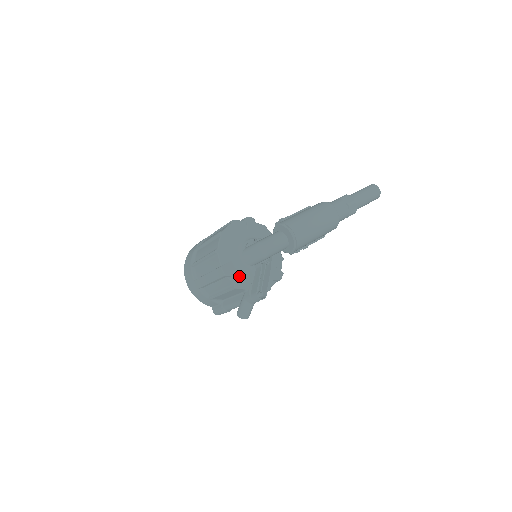
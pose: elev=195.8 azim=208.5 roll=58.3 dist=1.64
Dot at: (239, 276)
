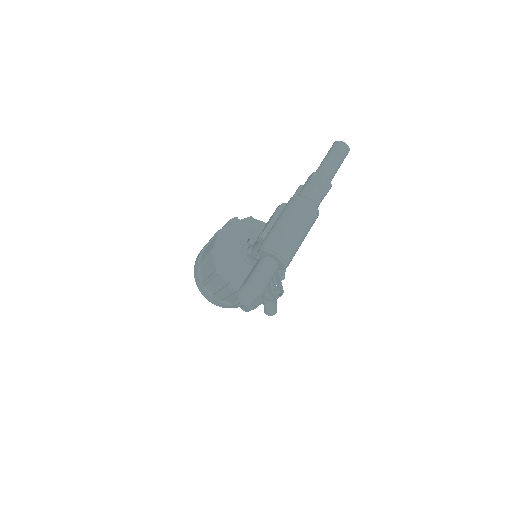
Dot at: occluded
